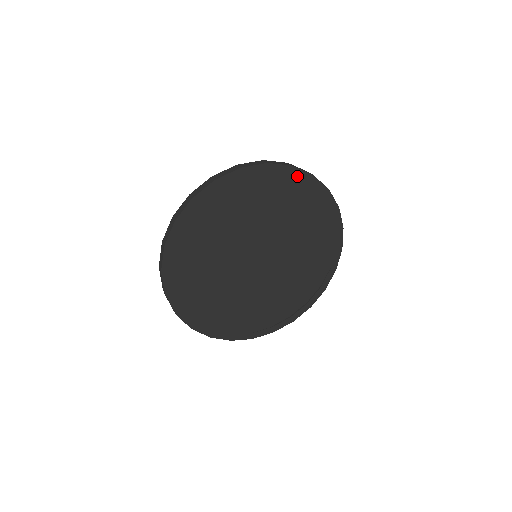
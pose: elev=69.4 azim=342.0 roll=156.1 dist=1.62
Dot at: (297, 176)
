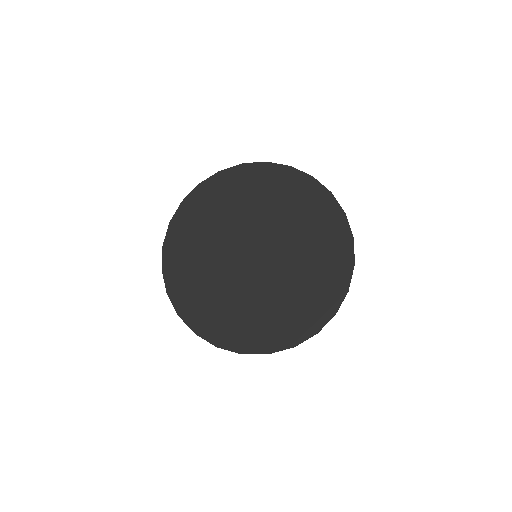
Dot at: (342, 225)
